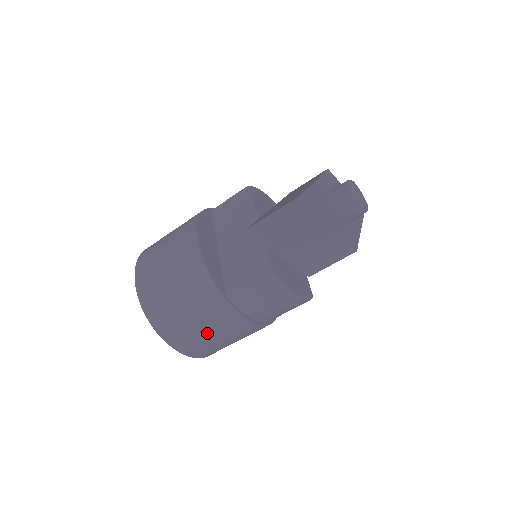
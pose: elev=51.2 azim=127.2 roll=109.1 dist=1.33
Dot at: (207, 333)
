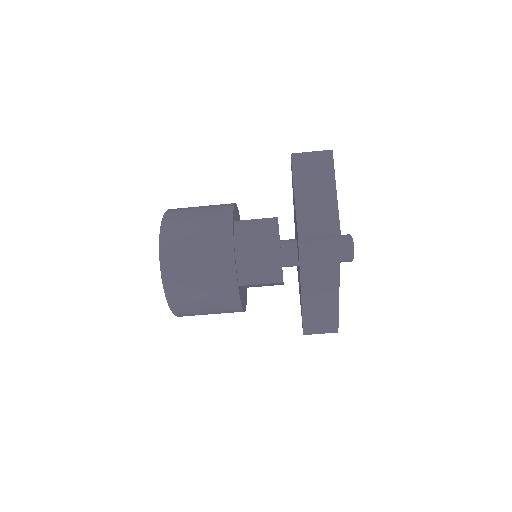
Dot at: (196, 239)
